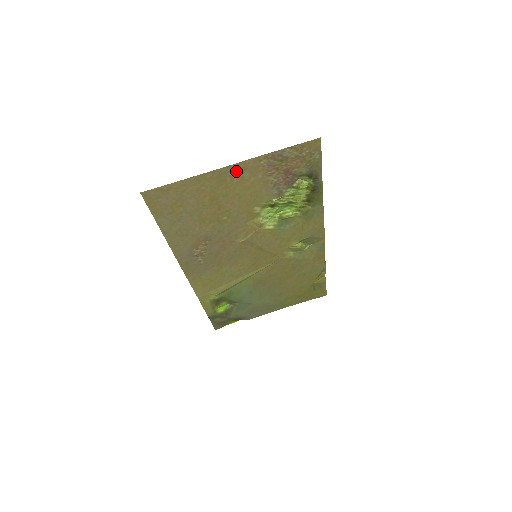
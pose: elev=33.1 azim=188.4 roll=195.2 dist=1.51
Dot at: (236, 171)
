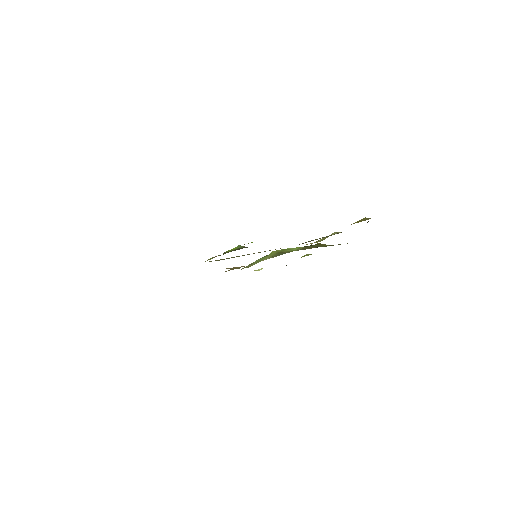
Dot at: occluded
